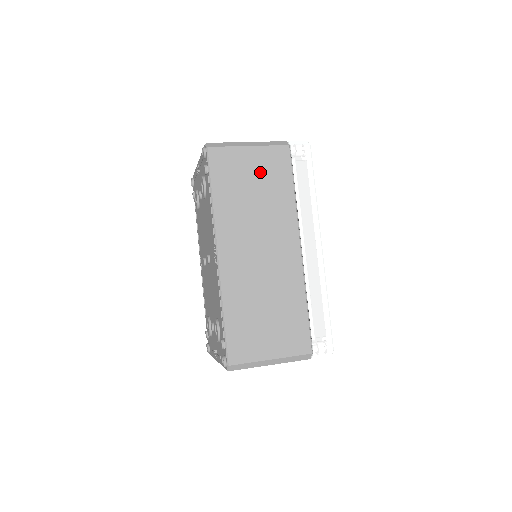
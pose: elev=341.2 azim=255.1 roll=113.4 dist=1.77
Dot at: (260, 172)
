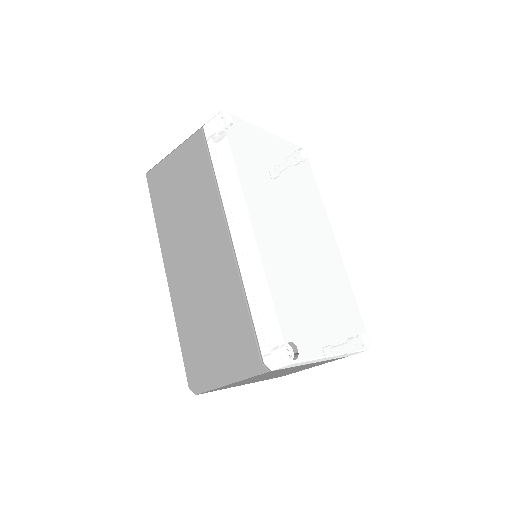
Dot at: (183, 172)
